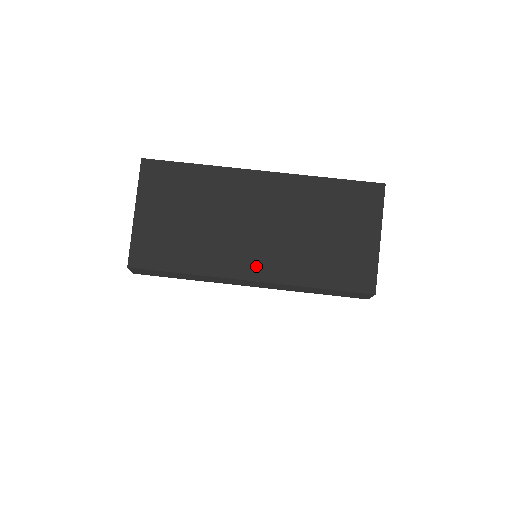
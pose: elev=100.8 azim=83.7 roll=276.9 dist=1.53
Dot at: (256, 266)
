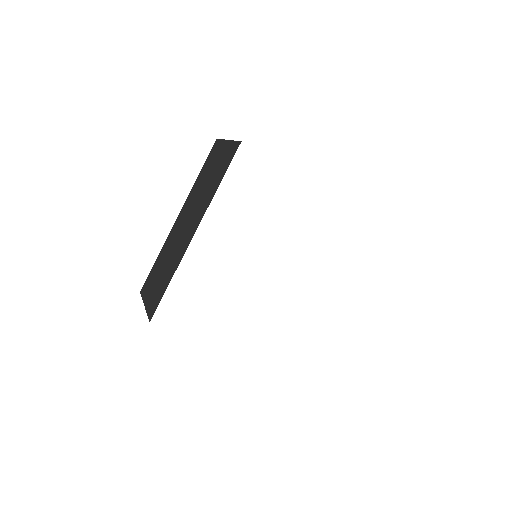
Dot at: occluded
